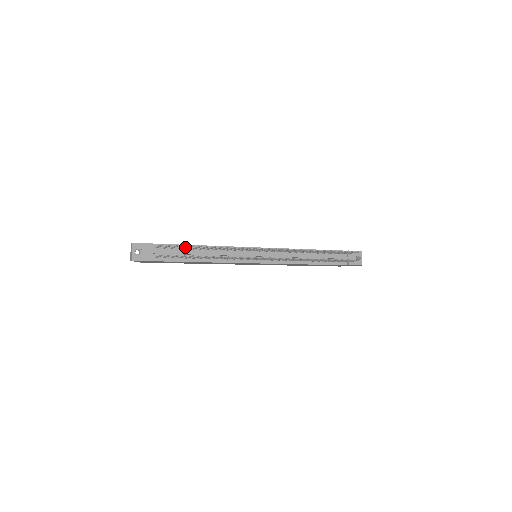
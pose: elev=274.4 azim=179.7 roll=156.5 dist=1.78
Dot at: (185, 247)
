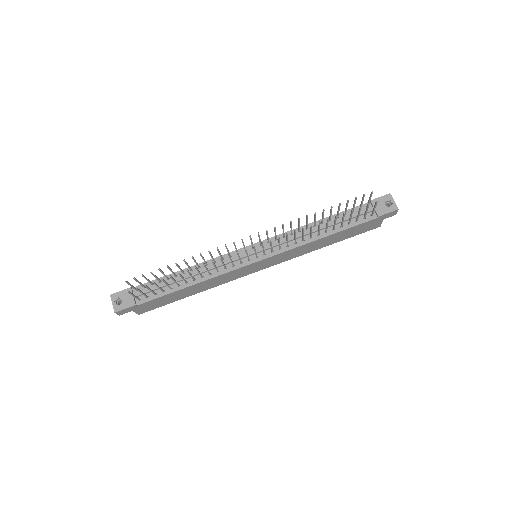
Dot at: (167, 278)
